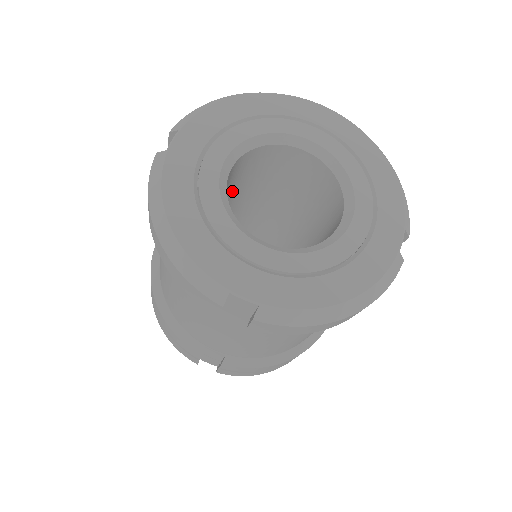
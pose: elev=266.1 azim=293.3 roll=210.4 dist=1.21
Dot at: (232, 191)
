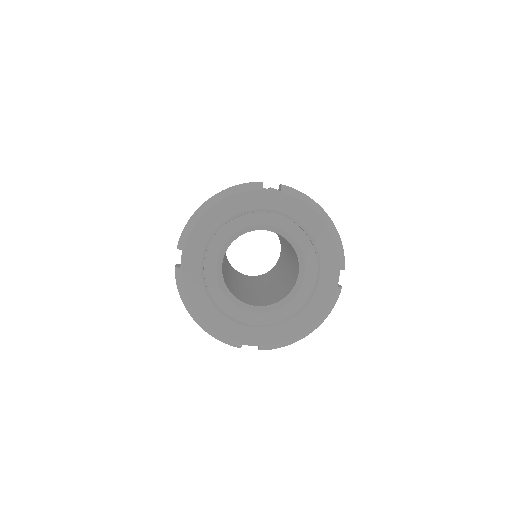
Dot at: occluded
